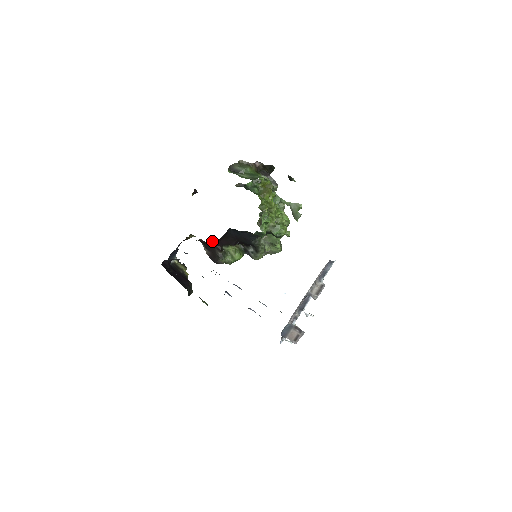
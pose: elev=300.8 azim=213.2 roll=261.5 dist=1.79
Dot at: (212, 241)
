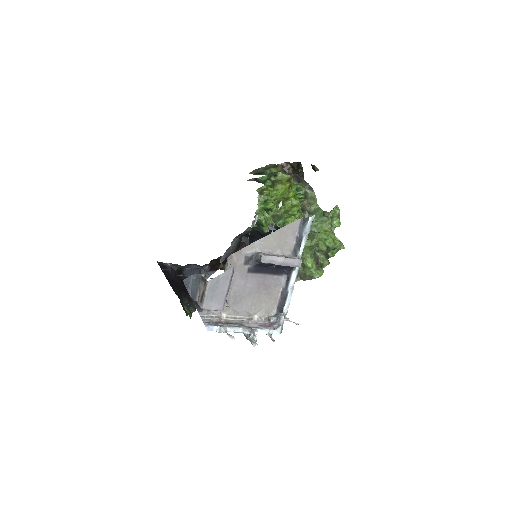
Dot at: occluded
